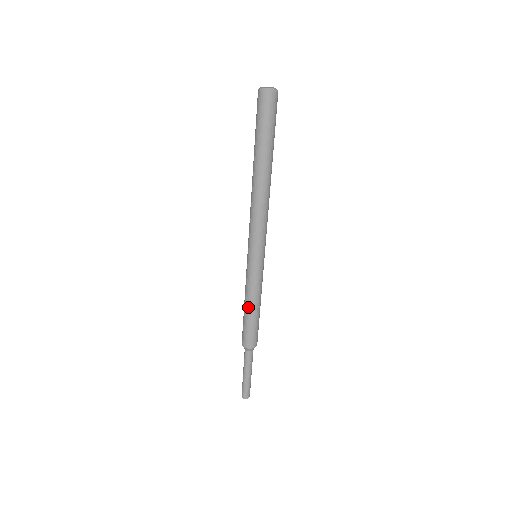
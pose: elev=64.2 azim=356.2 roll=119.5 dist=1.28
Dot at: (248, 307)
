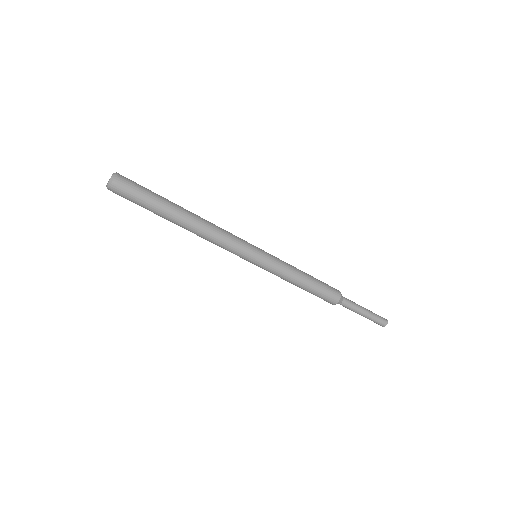
Dot at: occluded
